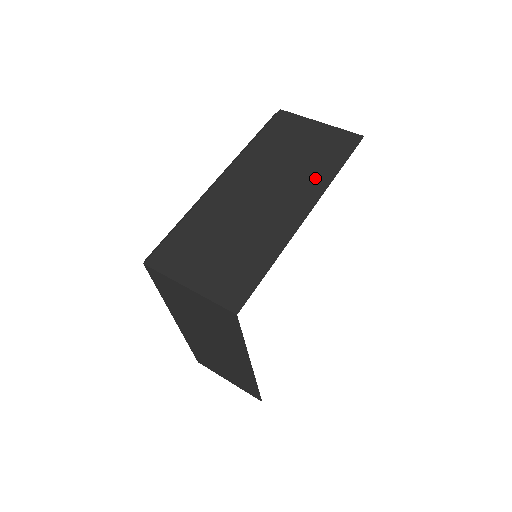
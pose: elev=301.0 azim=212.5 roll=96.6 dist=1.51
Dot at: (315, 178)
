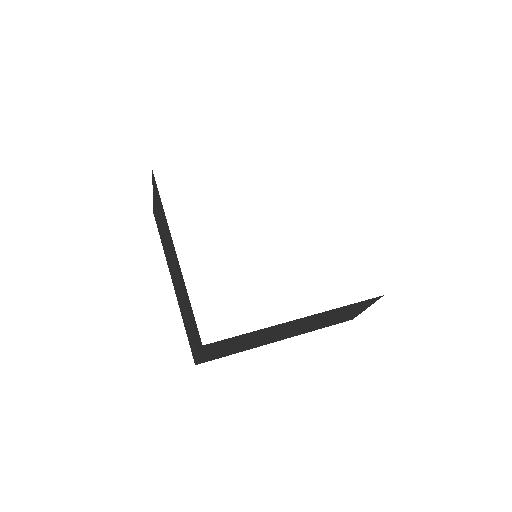
Dot at: occluded
